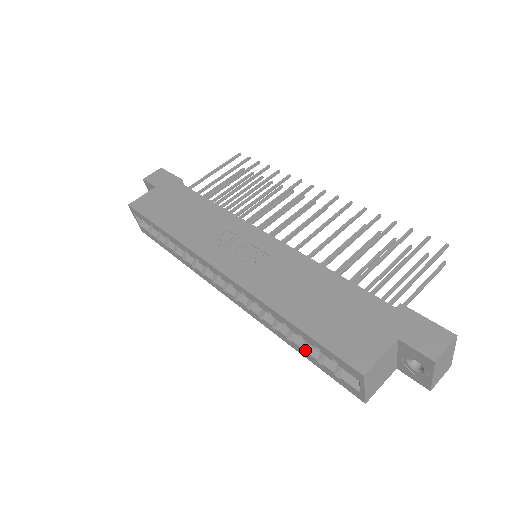
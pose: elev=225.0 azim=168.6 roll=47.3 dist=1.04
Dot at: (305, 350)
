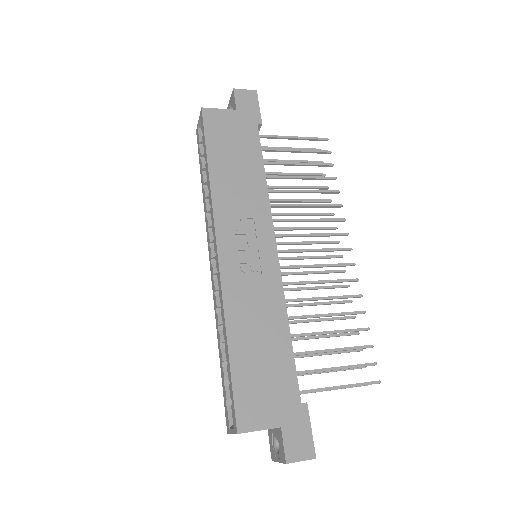
Dot at: (224, 364)
